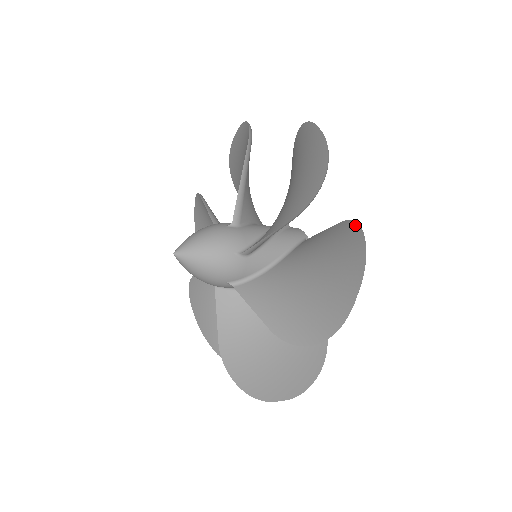
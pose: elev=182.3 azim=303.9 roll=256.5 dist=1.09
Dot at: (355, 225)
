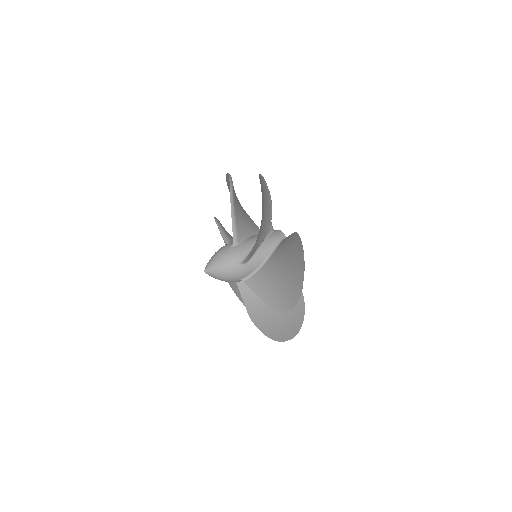
Dot at: (303, 311)
